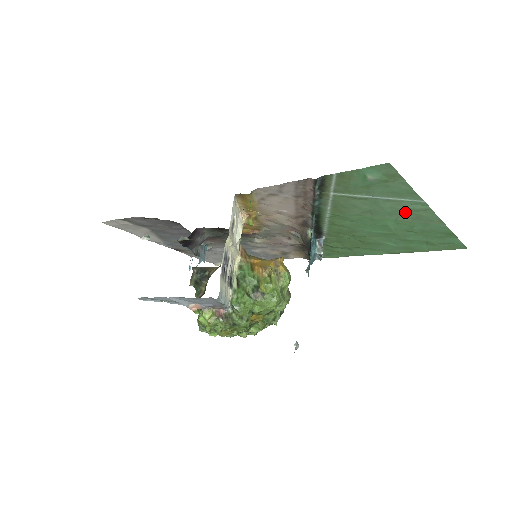
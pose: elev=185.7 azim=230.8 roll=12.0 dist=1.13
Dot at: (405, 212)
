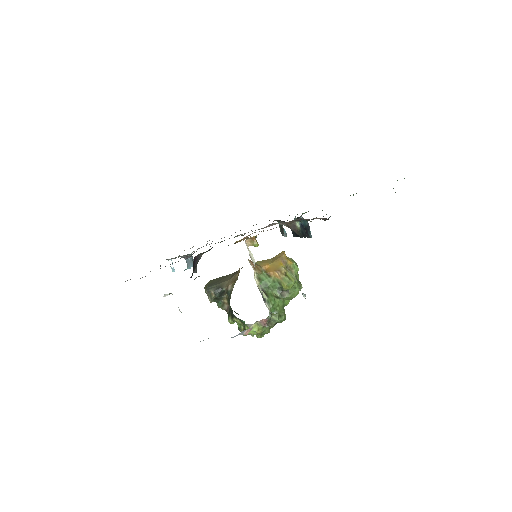
Dot at: occluded
